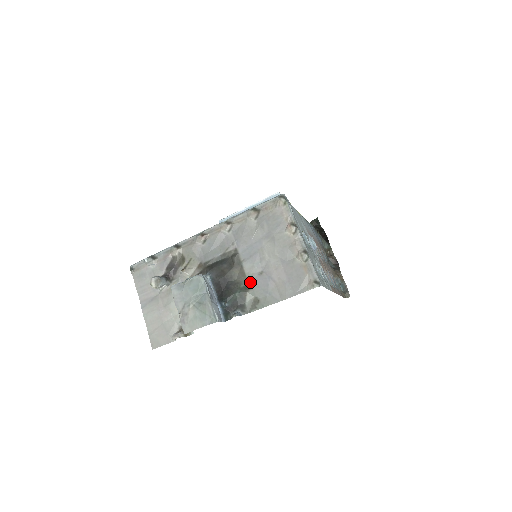
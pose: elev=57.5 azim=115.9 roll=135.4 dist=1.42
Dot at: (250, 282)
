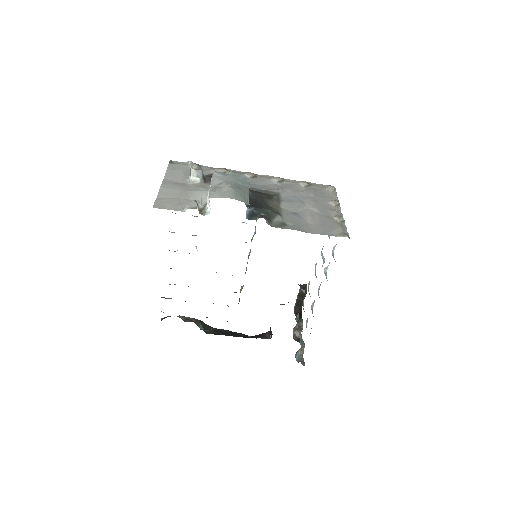
Dot at: (283, 213)
